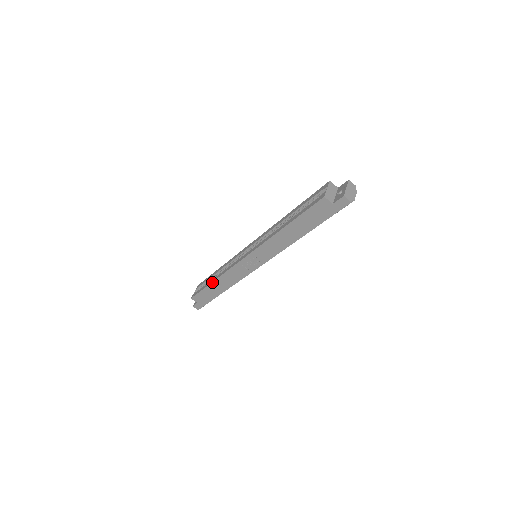
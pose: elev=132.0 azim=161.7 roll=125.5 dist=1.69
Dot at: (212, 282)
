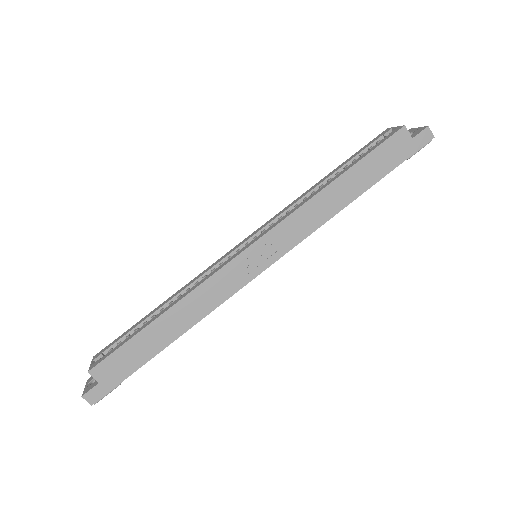
Dot at: (159, 315)
